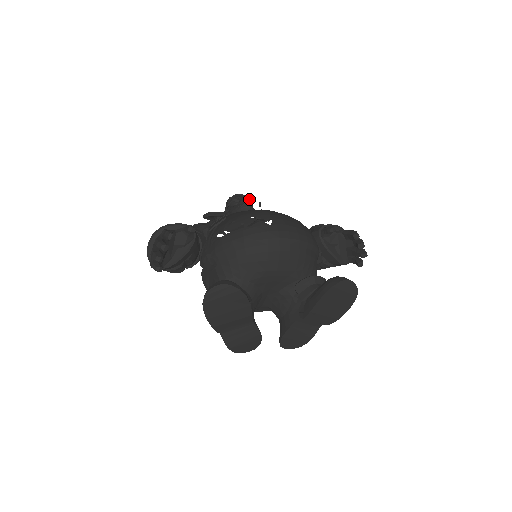
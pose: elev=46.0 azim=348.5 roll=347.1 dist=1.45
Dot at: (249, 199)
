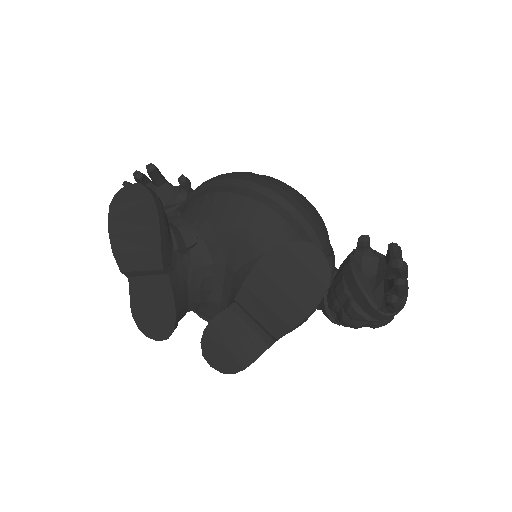
Dot at: occluded
